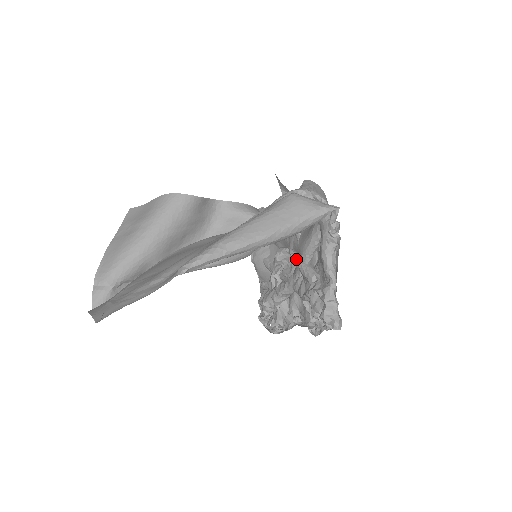
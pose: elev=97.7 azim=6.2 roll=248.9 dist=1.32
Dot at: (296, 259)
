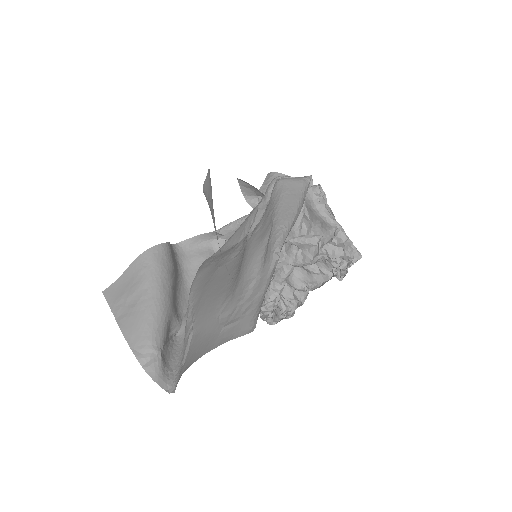
Dot at: (288, 239)
